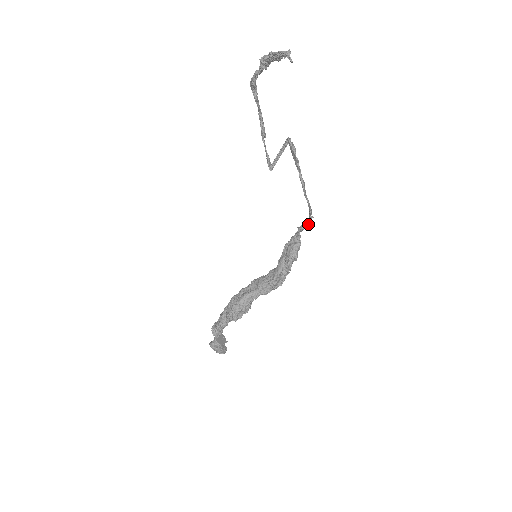
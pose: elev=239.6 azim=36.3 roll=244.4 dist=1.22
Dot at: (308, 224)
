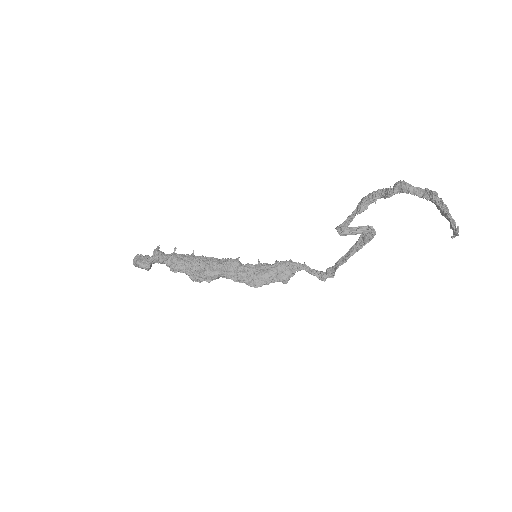
Dot at: (321, 280)
